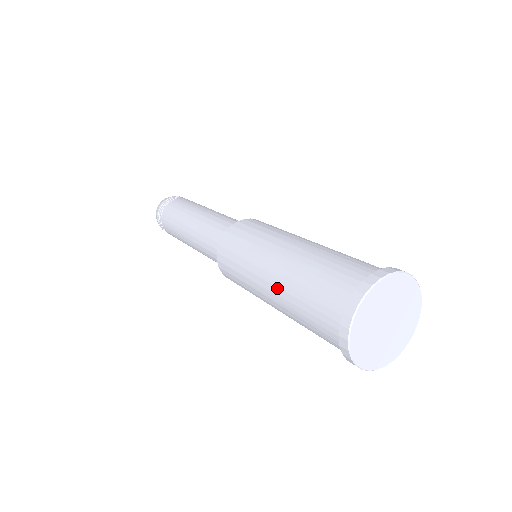
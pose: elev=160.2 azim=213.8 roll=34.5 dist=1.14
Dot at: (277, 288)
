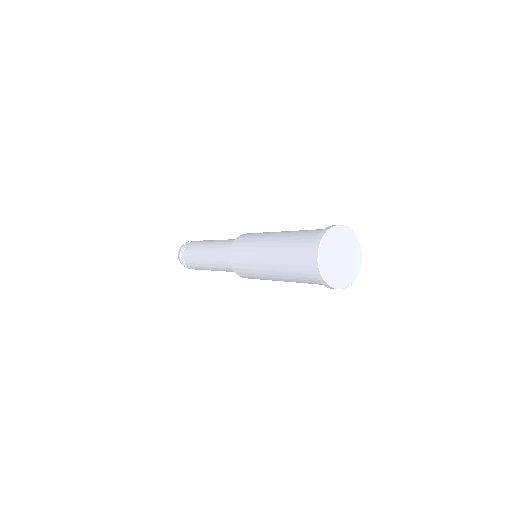
Dot at: (279, 276)
